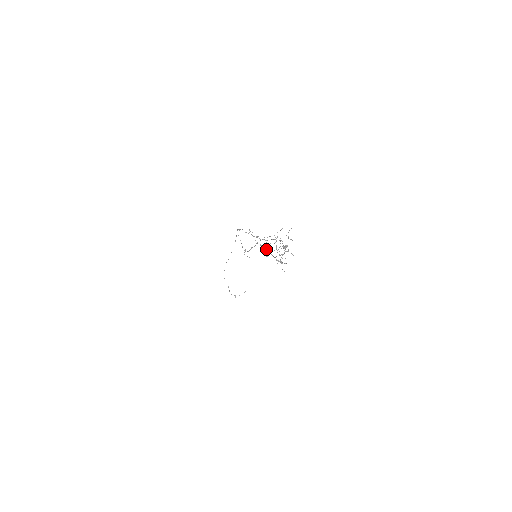
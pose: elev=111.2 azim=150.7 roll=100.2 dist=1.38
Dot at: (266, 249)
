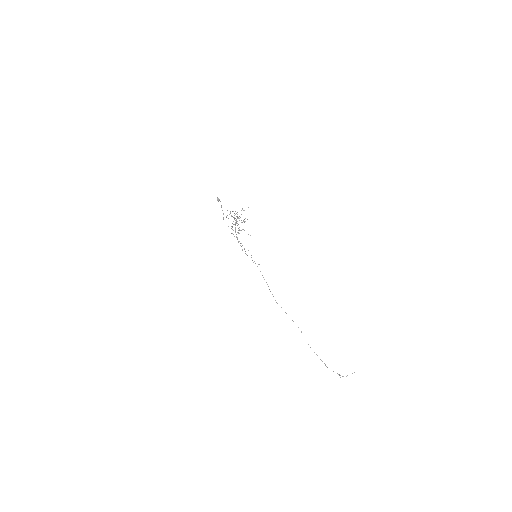
Dot at: occluded
